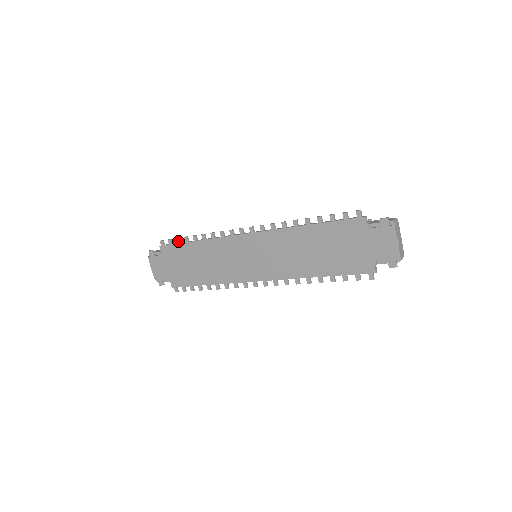
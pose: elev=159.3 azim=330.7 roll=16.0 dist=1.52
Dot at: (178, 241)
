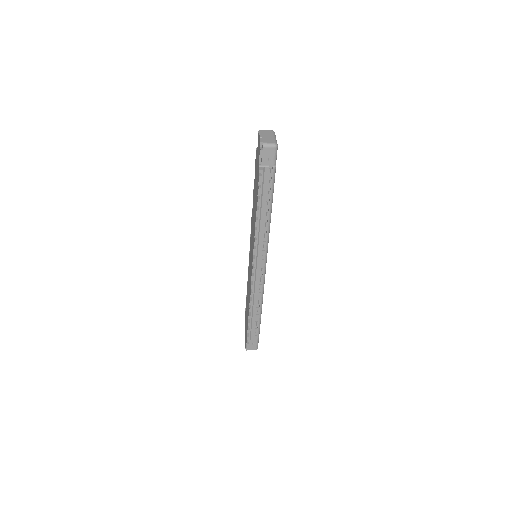
Dot at: (246, 298)
